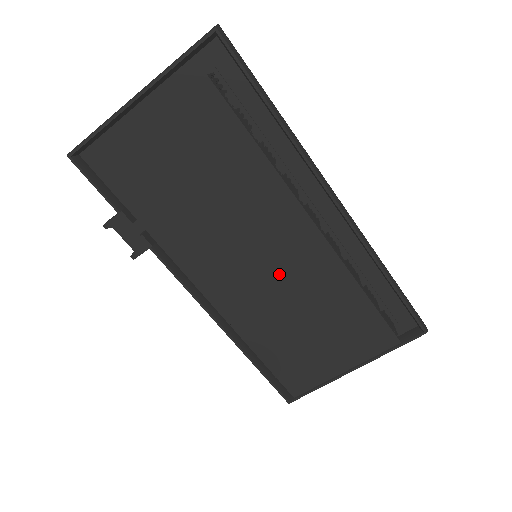
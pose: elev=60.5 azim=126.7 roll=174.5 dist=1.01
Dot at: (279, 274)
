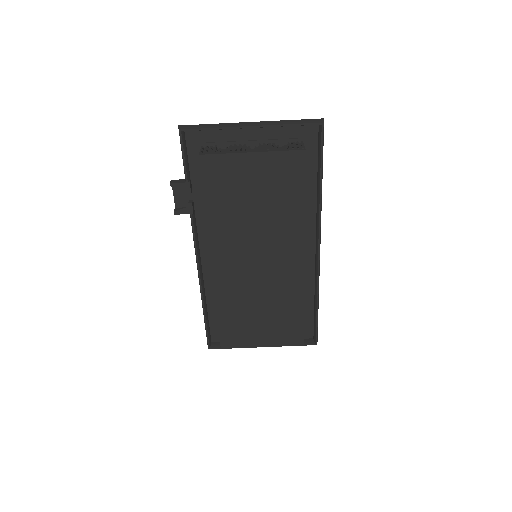
Dot at: (265, 275)
